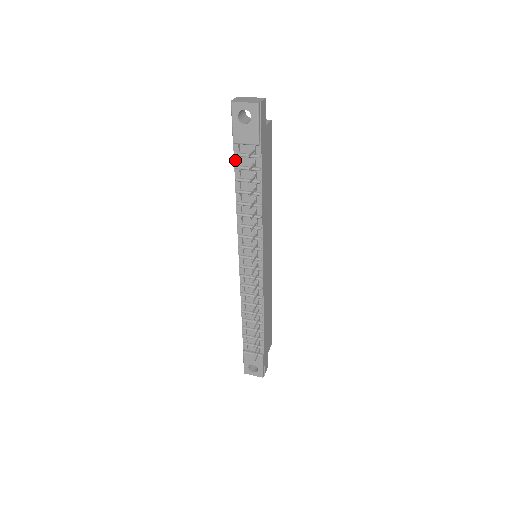
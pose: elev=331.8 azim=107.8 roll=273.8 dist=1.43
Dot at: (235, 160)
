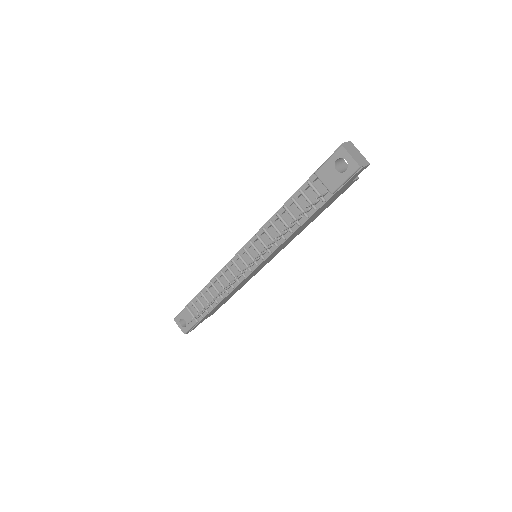
Dot at: (304, 185)
